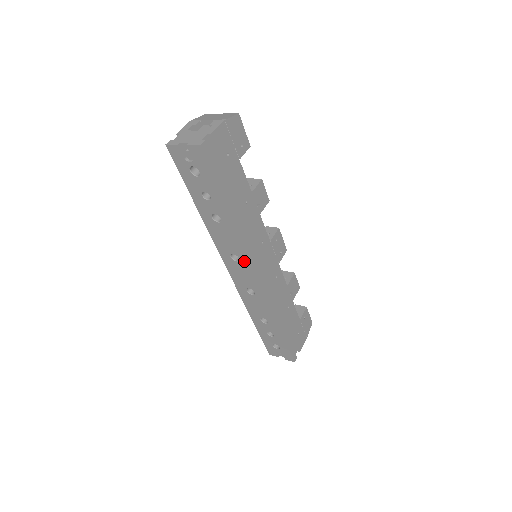
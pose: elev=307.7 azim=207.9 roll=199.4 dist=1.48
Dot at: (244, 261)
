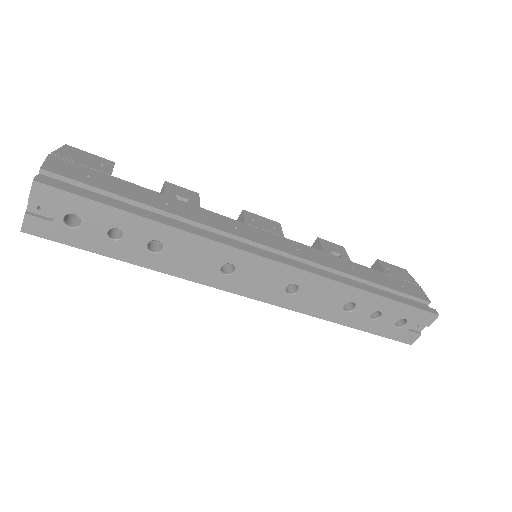
Dot at: (237, 259)
